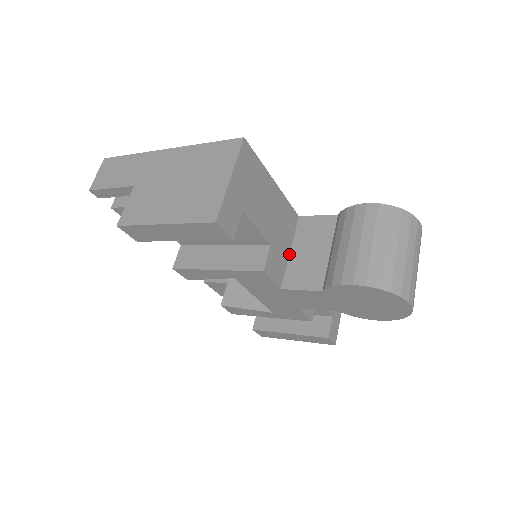
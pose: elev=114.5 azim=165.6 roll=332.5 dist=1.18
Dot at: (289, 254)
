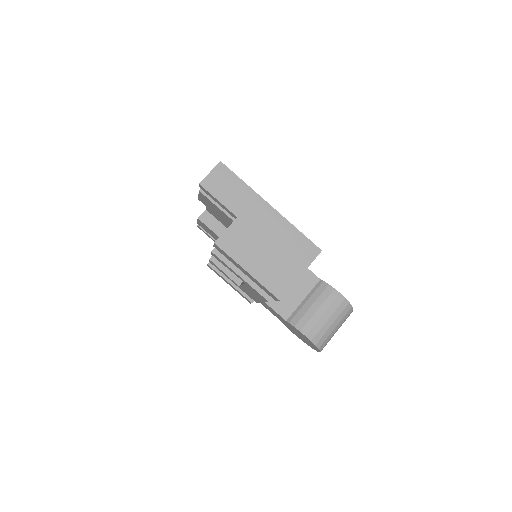
Dot at: occluded
